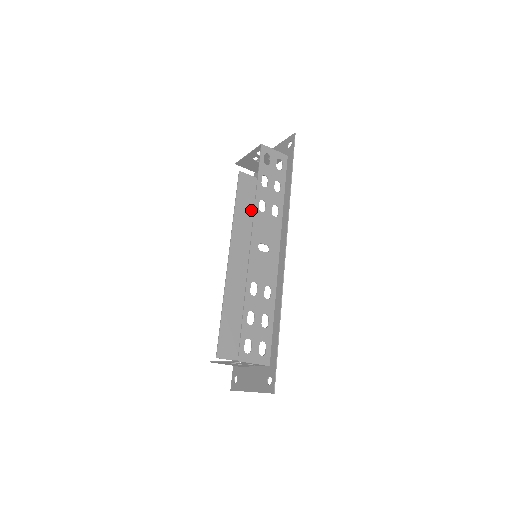
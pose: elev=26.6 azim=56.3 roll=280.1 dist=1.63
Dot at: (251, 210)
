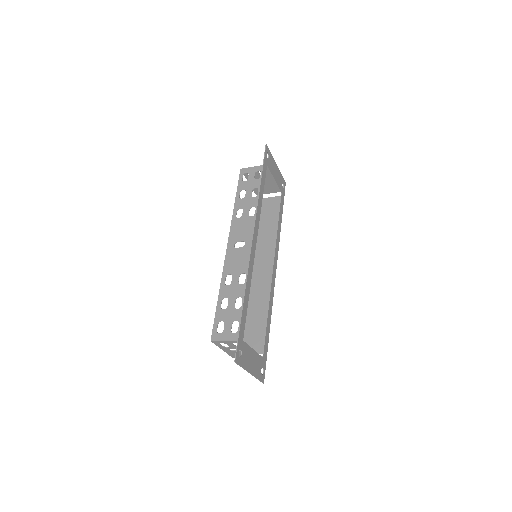
Dot at: (274, 223)
